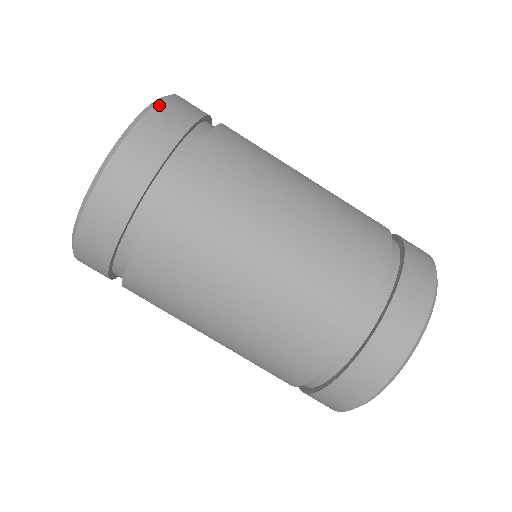
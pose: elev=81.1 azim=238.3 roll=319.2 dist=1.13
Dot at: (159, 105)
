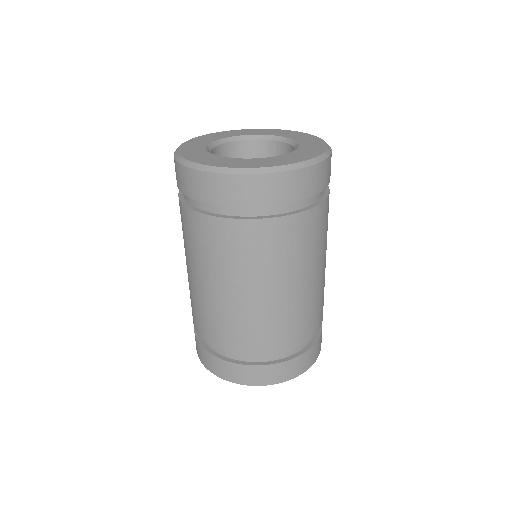
Dot at: (275, 175)
